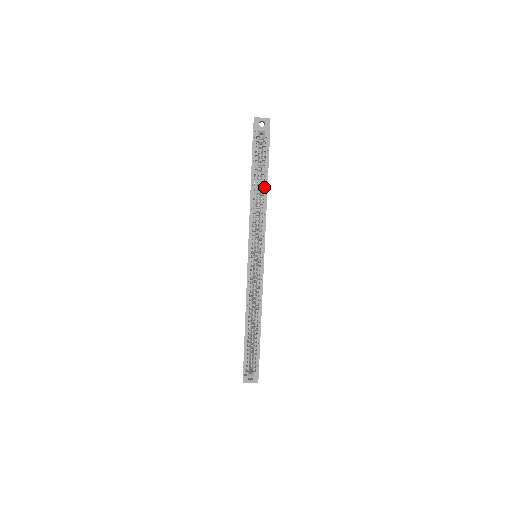
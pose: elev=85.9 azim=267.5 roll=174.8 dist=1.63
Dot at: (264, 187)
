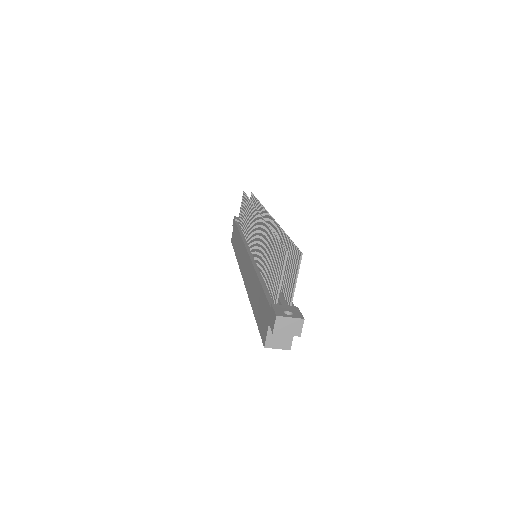
Dot at: occluded
